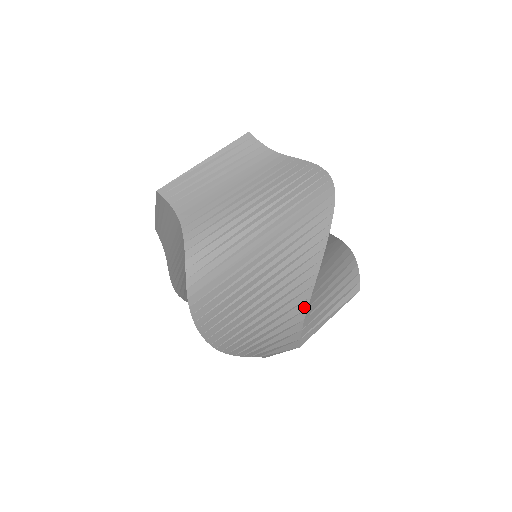
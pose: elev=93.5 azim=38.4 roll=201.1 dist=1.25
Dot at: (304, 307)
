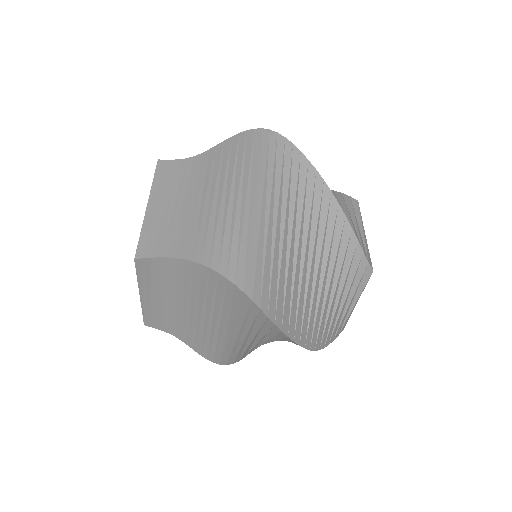
Dot at: occluded
